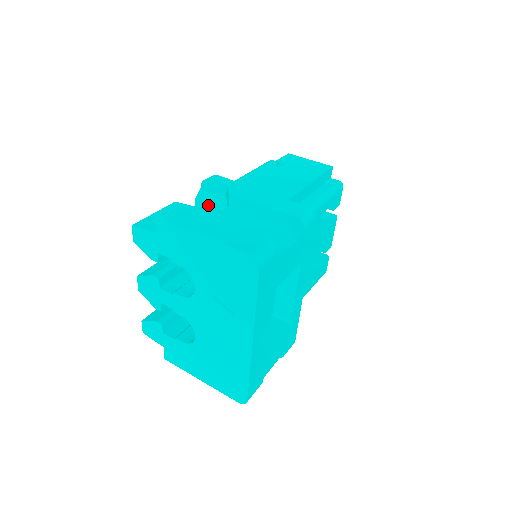
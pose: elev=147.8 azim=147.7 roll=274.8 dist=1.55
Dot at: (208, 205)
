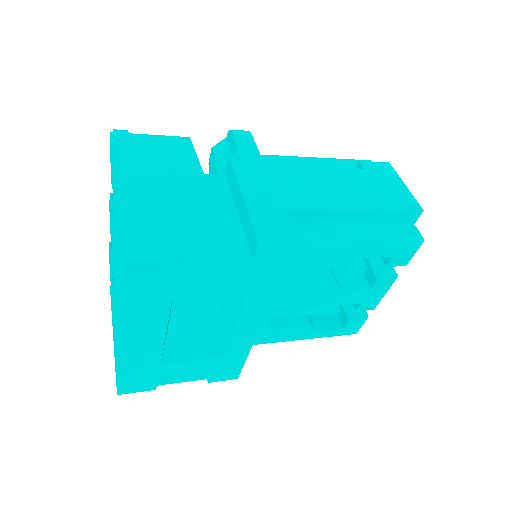
Dot at: (216, 161)
